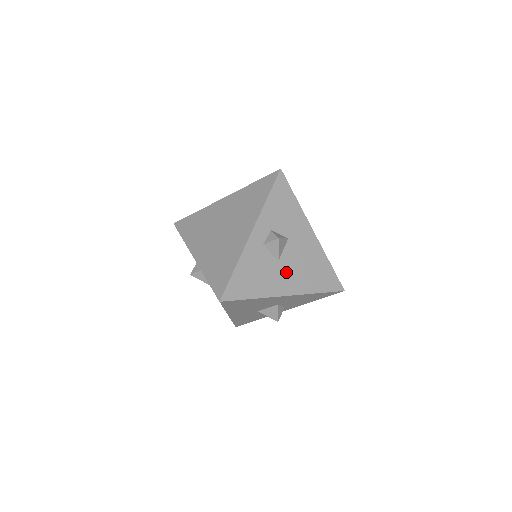
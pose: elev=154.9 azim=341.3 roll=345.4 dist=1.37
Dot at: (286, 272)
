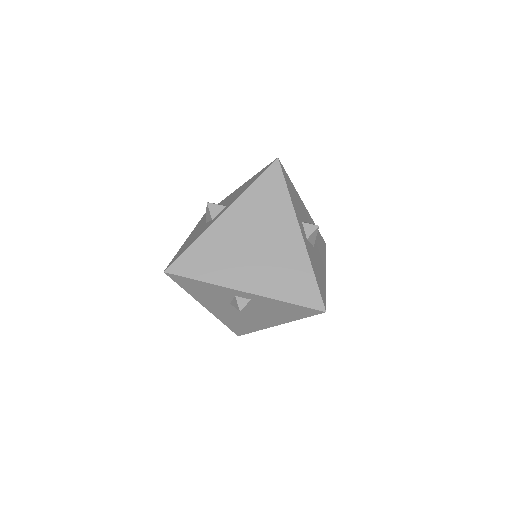
Dot at: (318, 253)
